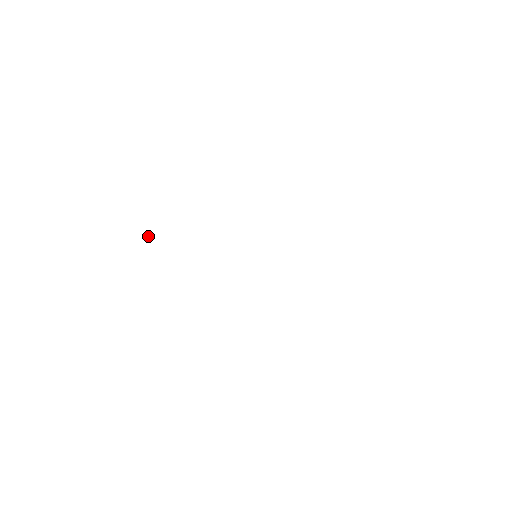
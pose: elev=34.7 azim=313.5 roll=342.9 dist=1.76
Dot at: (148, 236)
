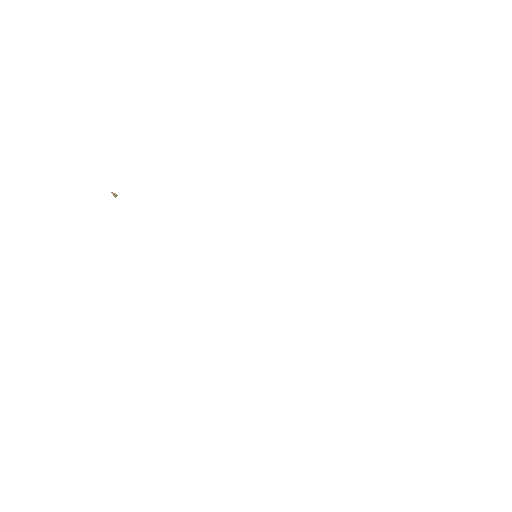
Dot at: (113, 194)
